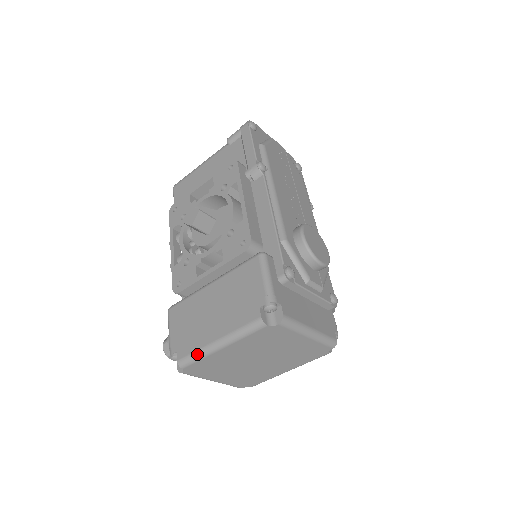
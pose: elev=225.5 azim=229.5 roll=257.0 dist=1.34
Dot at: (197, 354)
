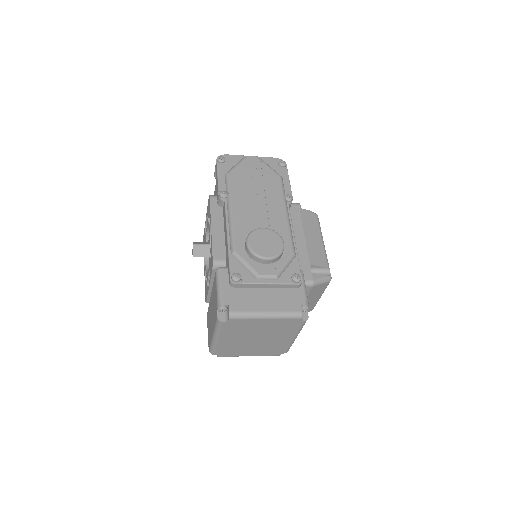
Dot at: (211, 345)
